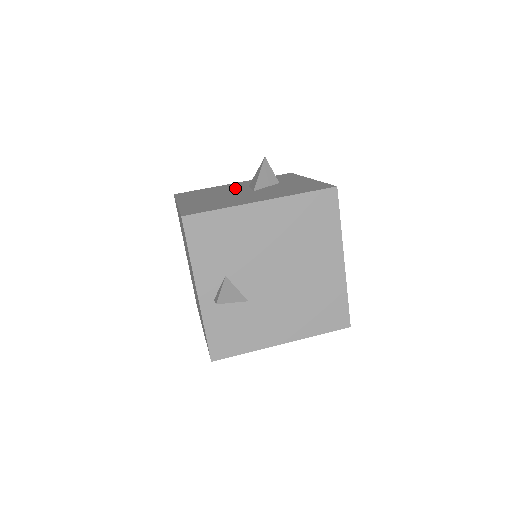
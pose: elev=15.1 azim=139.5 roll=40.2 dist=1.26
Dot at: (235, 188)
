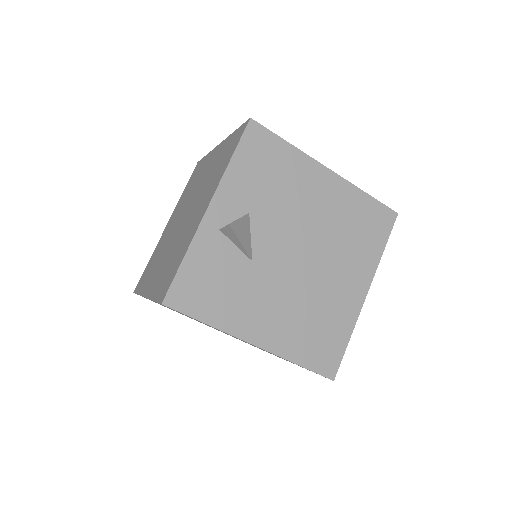
Dot at: occluded
